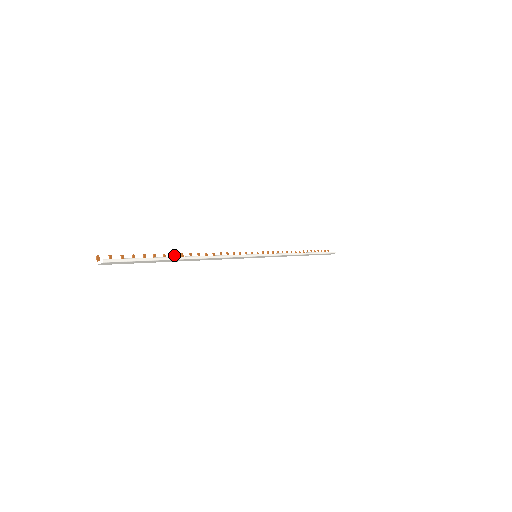
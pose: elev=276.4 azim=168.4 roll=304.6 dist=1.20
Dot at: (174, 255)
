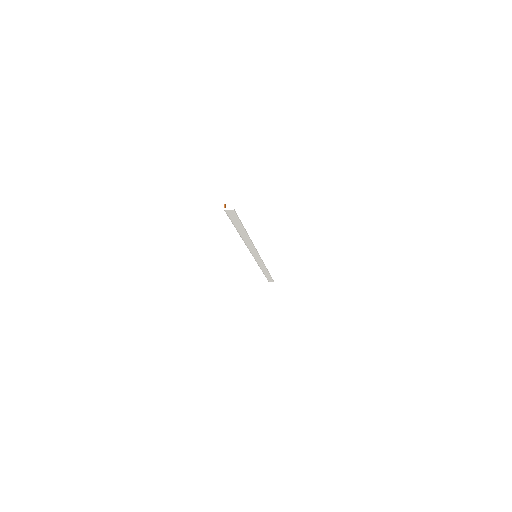
Dot at: occluded
